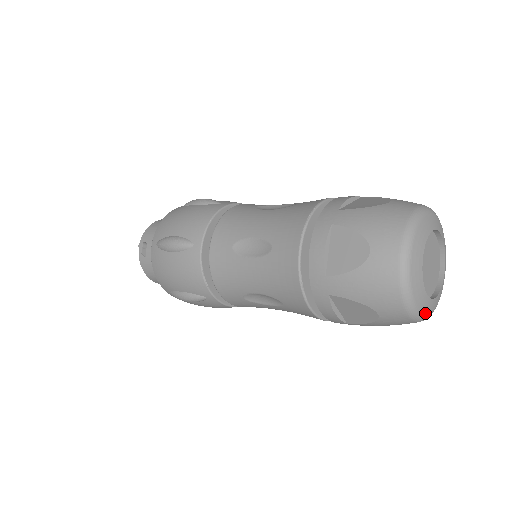
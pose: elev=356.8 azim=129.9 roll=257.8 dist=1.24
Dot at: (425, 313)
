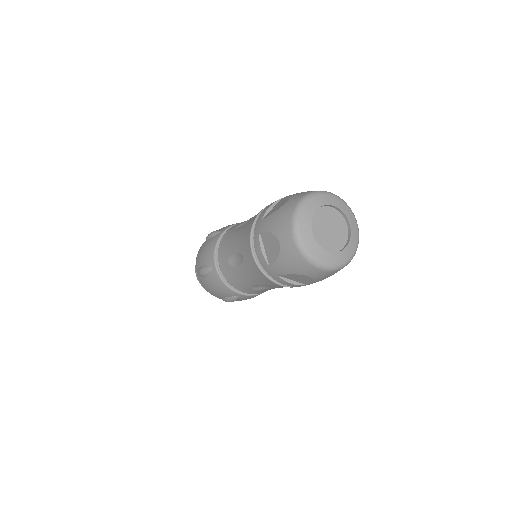
Dot at: (310, 251)
